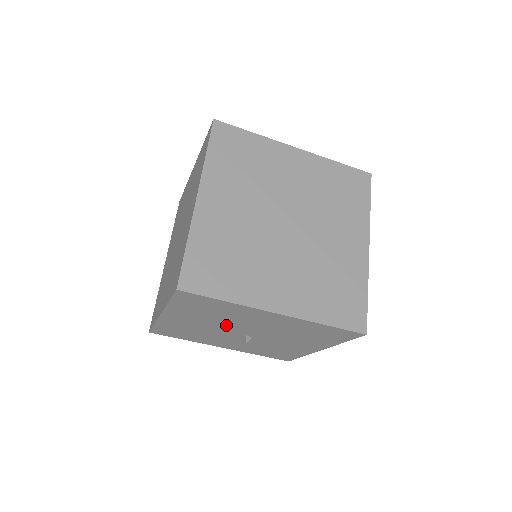
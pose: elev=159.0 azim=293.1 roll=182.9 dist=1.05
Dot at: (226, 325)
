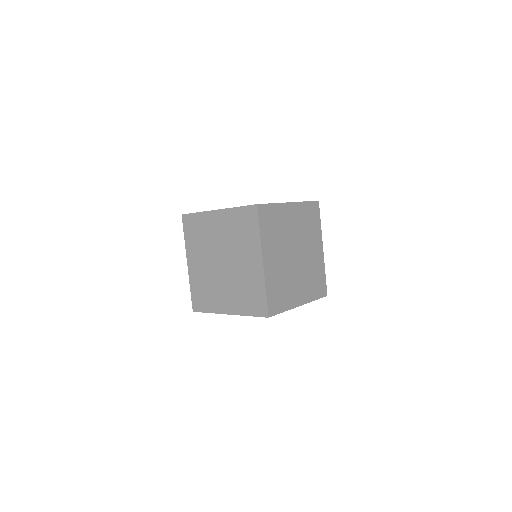
Dot at: occluded
